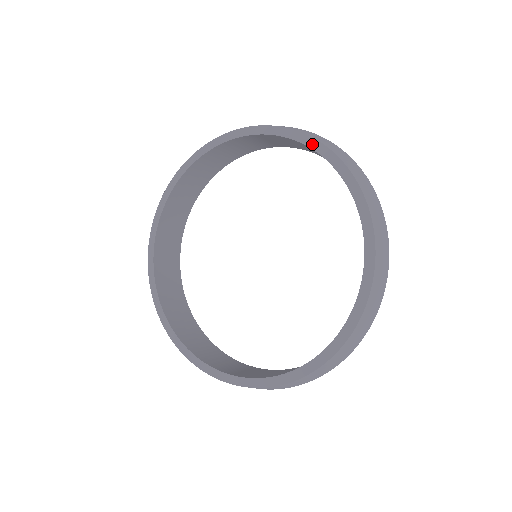
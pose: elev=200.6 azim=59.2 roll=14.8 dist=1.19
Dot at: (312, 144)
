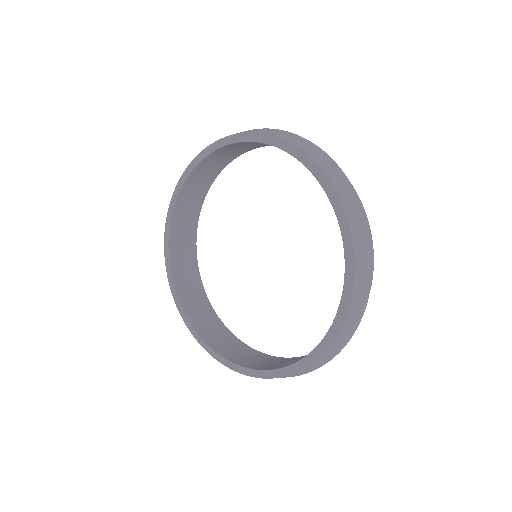
Dot at: (241, 138)
